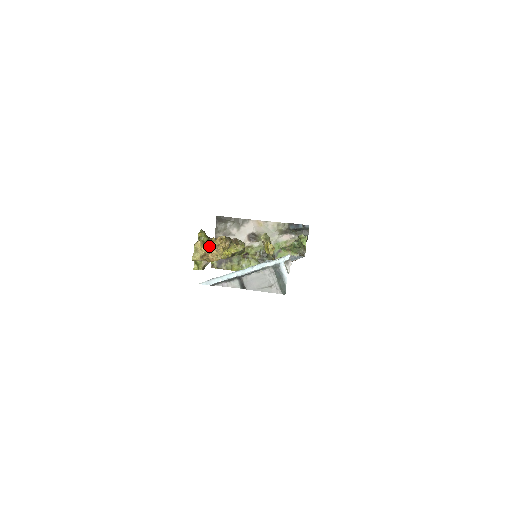
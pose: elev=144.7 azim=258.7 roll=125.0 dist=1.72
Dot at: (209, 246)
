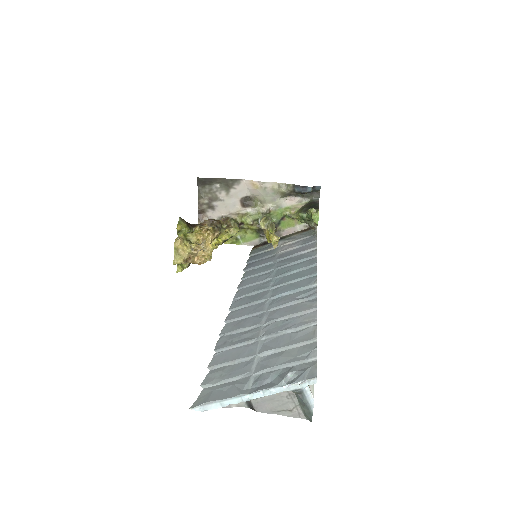
Dot at: (193, 240)
